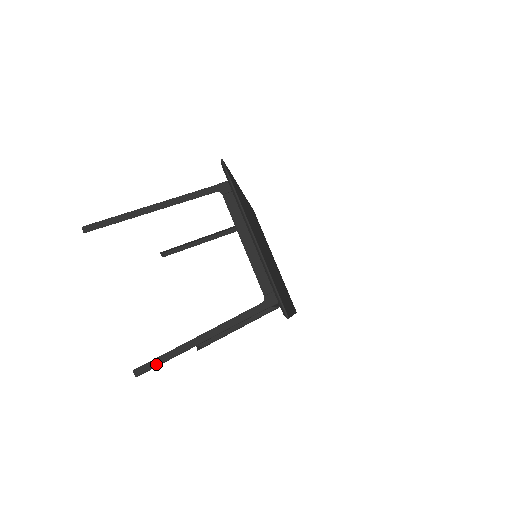
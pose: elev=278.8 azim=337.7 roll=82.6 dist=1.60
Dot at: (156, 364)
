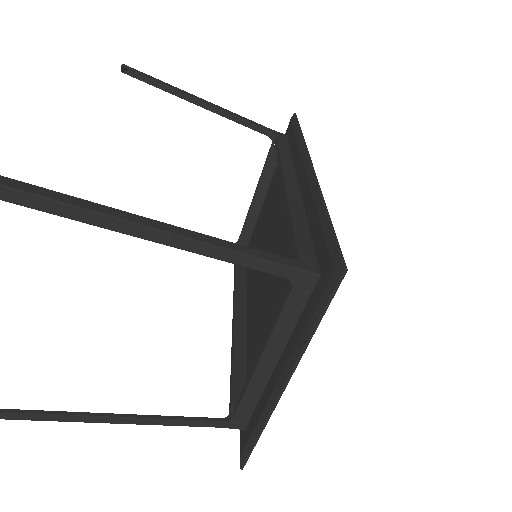
Dot at: (31, 419)
